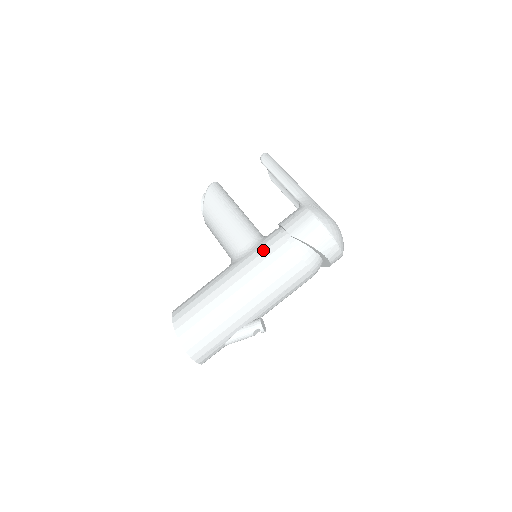
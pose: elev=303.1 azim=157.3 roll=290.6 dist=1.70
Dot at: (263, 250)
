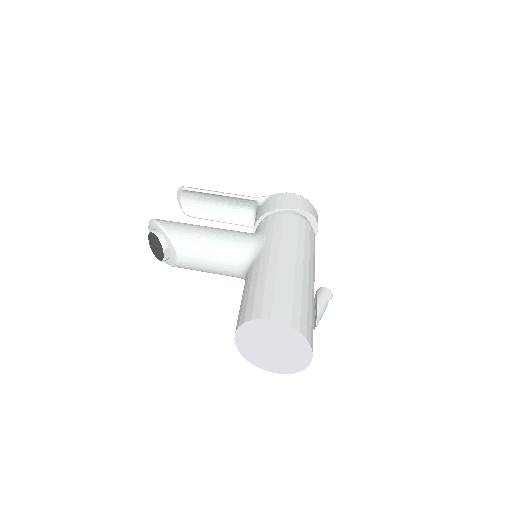
Dot at: (280, 228)
